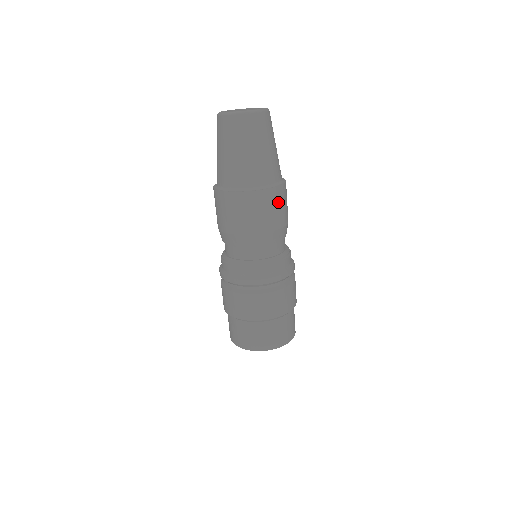
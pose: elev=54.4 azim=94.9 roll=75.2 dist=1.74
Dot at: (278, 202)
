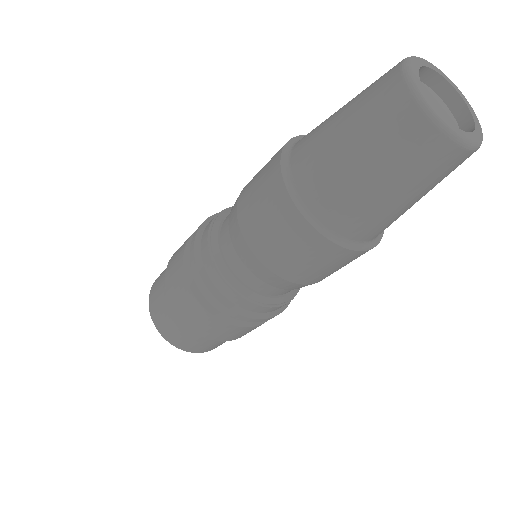
Dot at: (332, 263)
